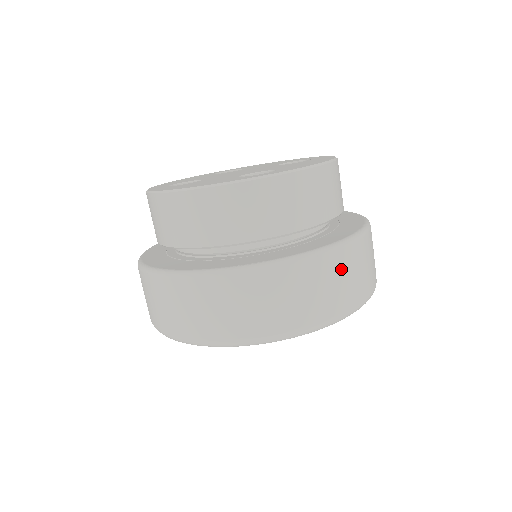
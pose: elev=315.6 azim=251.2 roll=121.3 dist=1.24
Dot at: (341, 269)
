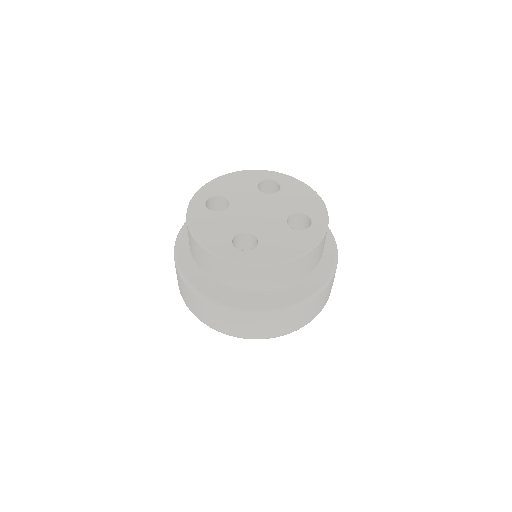
Dot at: (264, 322)
